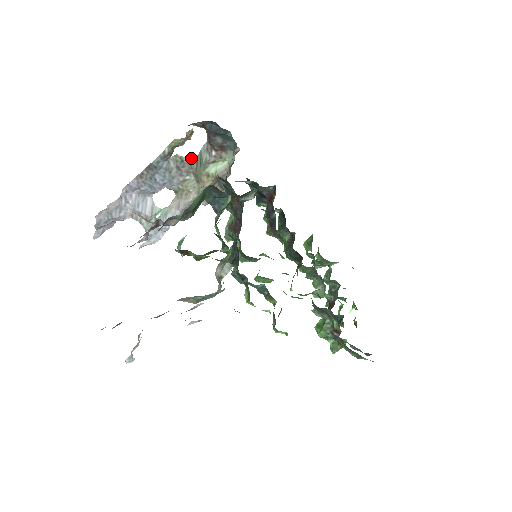
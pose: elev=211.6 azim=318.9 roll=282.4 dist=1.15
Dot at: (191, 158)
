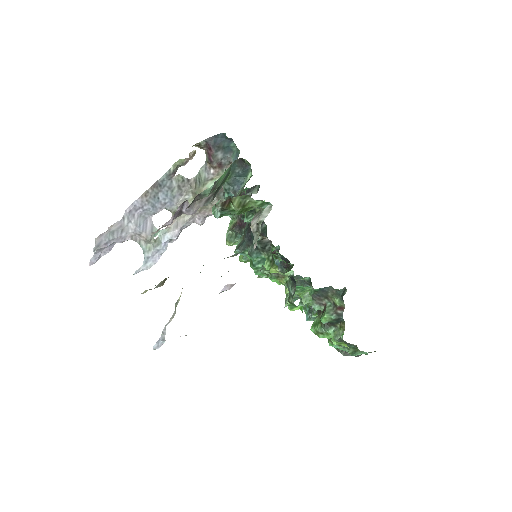
Dot at: (190, 179)
